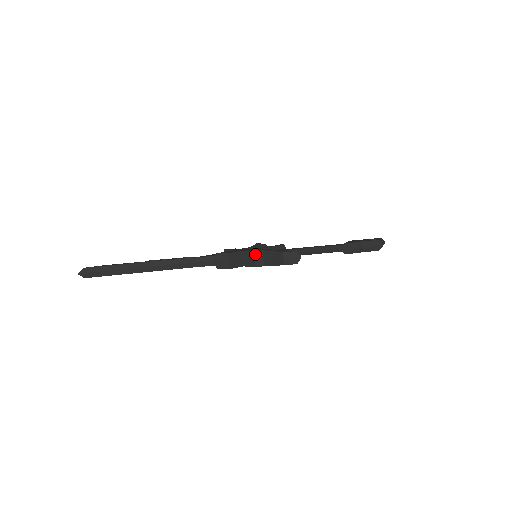
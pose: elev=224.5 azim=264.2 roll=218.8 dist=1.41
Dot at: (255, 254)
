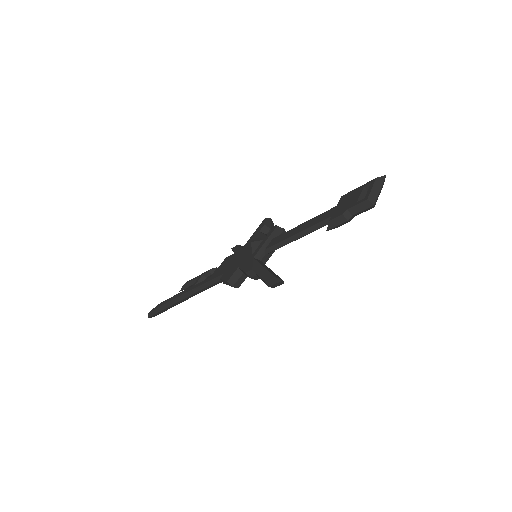
Dot at: (248, 275)
